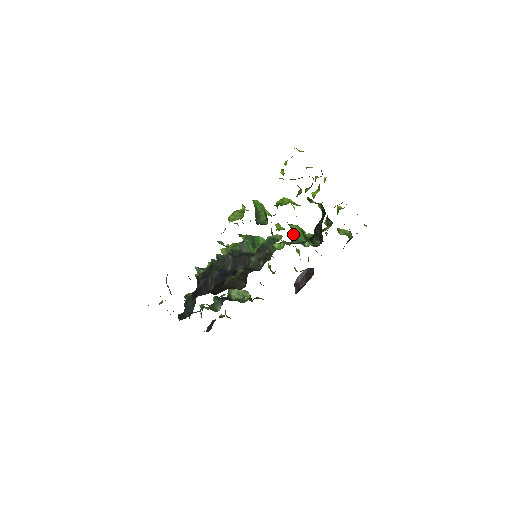
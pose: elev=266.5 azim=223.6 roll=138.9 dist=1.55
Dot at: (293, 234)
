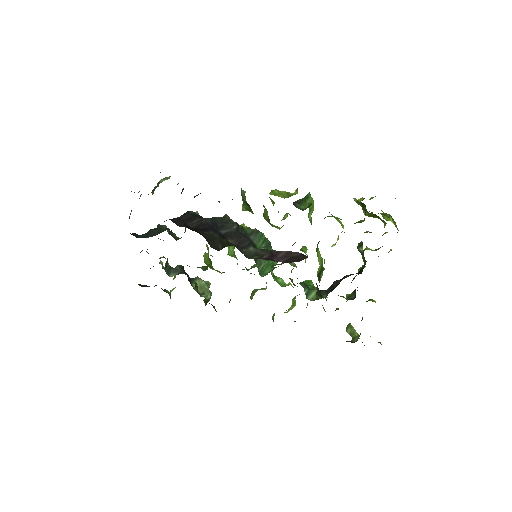
Dot at: (307, 280)
